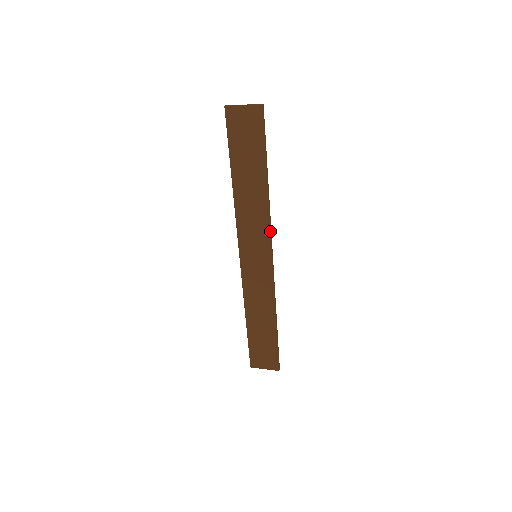
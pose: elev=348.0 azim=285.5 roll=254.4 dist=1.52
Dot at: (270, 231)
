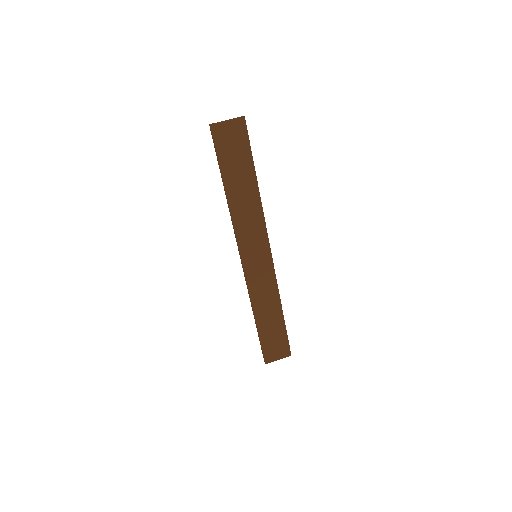
Dot at: (266, 228)
